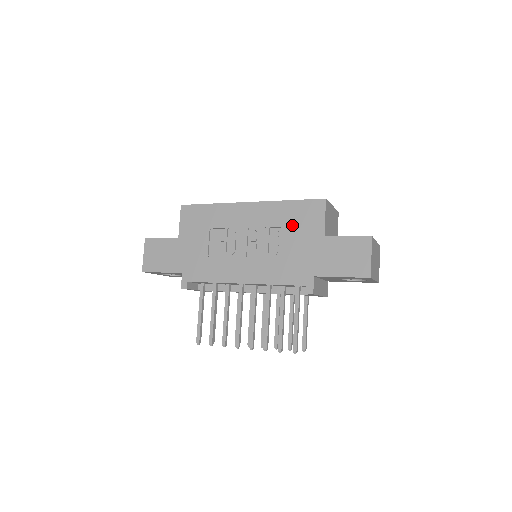
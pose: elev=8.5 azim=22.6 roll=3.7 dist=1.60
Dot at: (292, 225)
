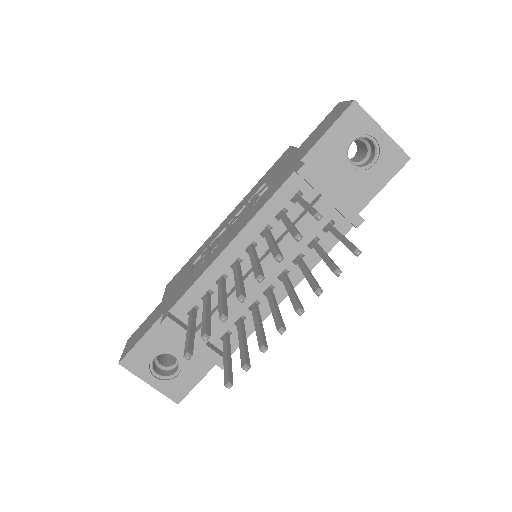
Dot at: (267, 179)
